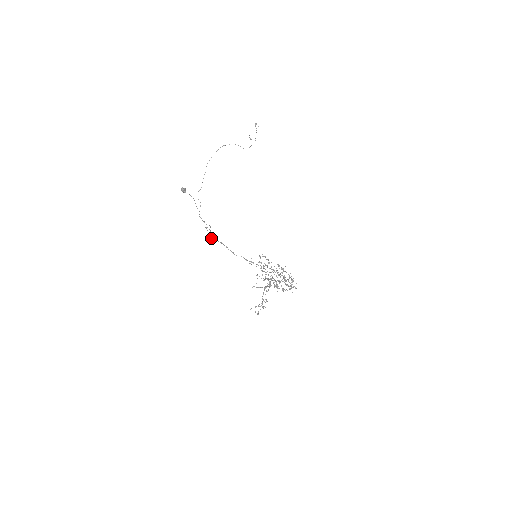
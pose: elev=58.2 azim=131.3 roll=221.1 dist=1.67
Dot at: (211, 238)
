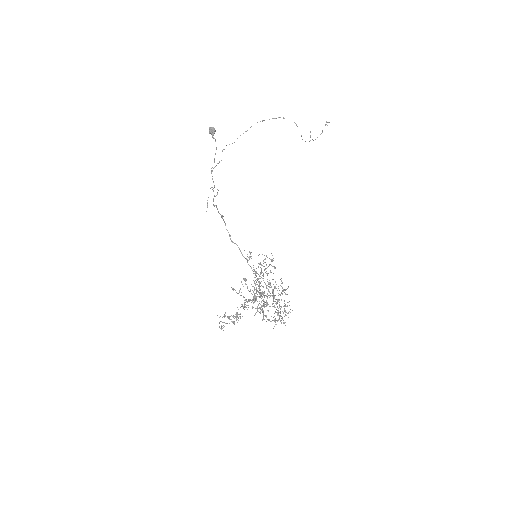
Dot at: (207, 207)
